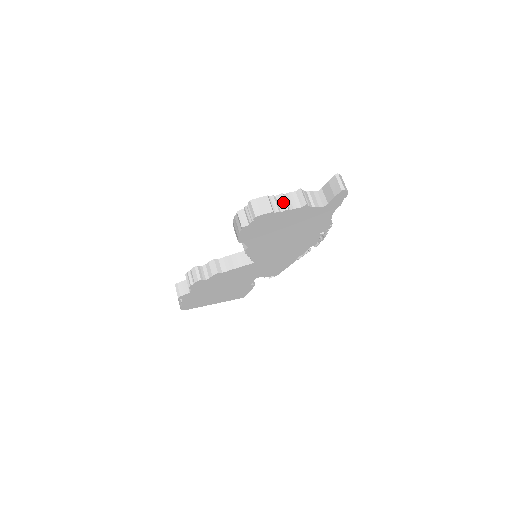
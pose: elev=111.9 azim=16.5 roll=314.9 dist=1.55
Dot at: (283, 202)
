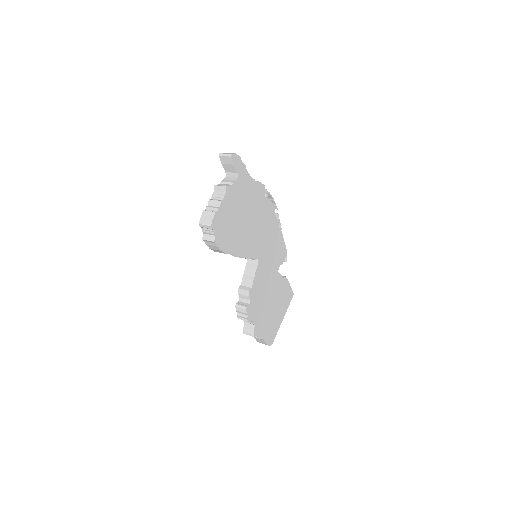
Dot at: (214, 202)
